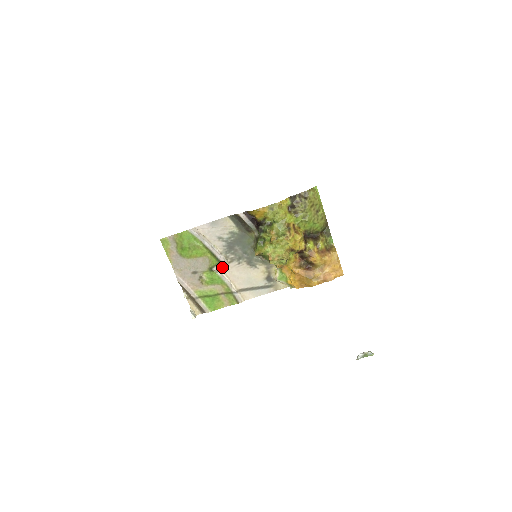
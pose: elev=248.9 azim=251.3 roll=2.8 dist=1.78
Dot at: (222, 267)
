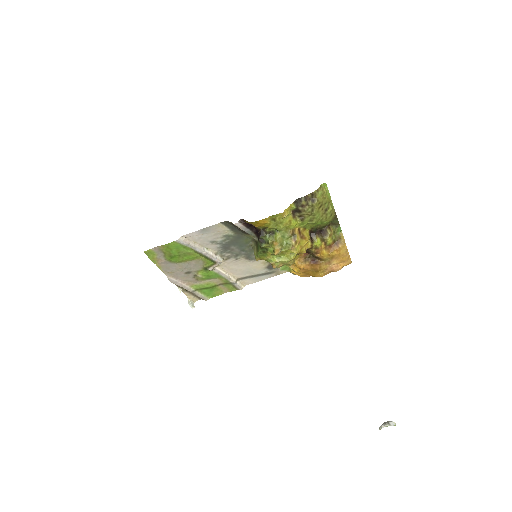
Dot at: occluded
